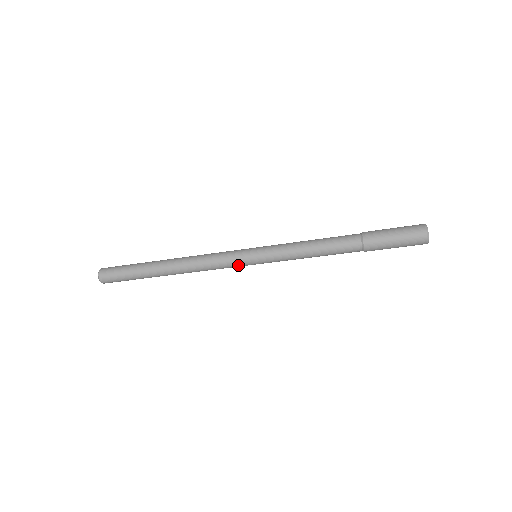
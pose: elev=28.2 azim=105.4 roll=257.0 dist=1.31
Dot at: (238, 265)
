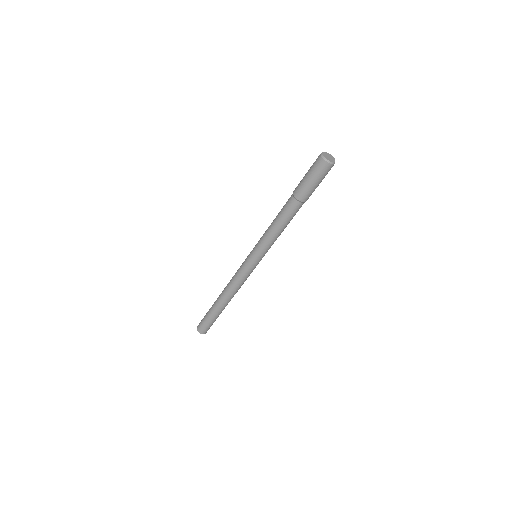
Dot at: (245, 266)
